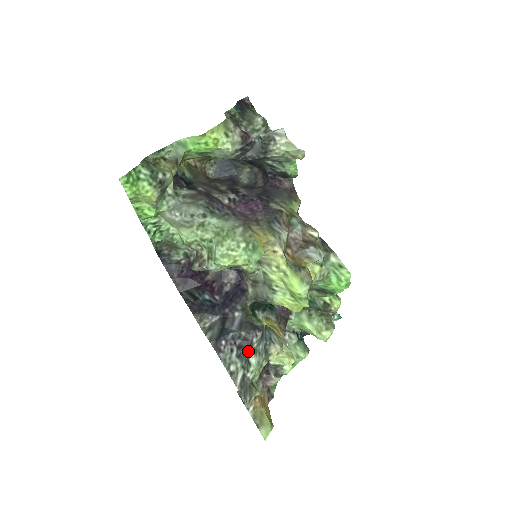
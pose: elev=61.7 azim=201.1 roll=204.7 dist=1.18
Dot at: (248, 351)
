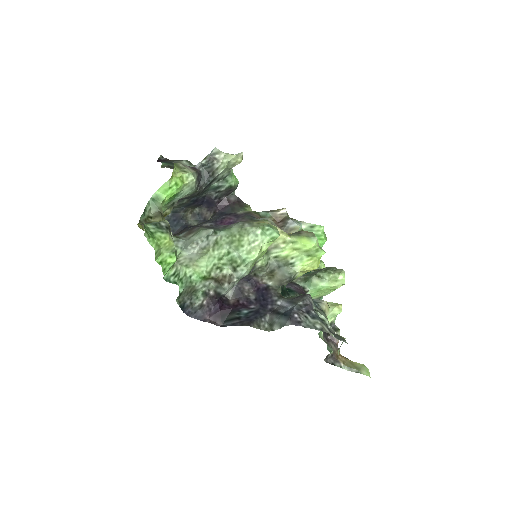
Dot at: (314, 312)
